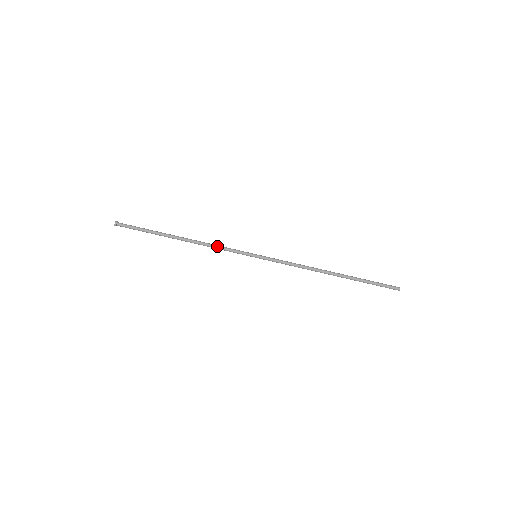
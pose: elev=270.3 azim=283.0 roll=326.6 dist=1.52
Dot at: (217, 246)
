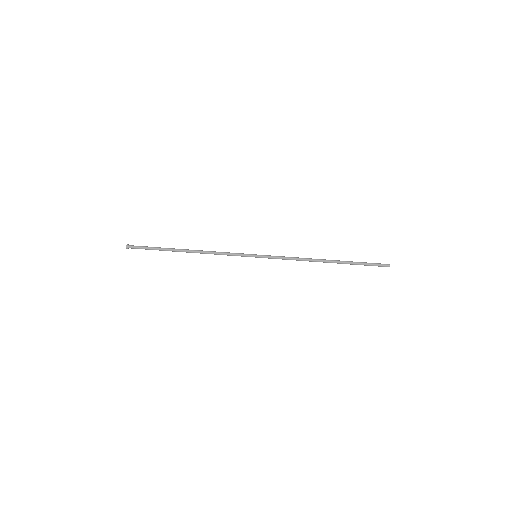
Dot at: (220, 252)
